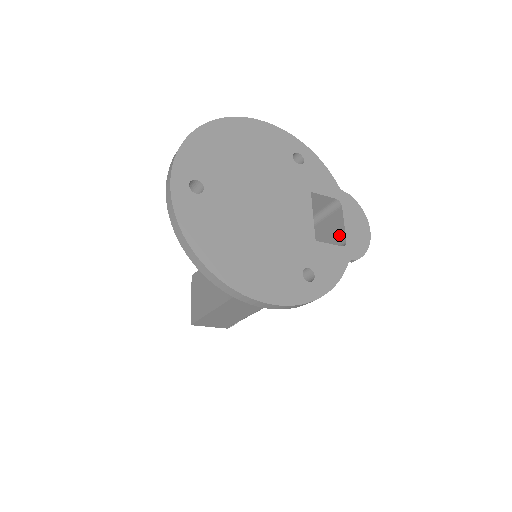
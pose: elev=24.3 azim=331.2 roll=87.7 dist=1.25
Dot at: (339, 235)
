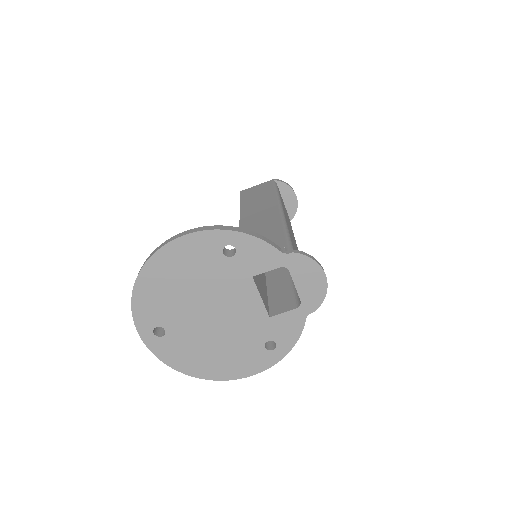
Dot at: occluded
